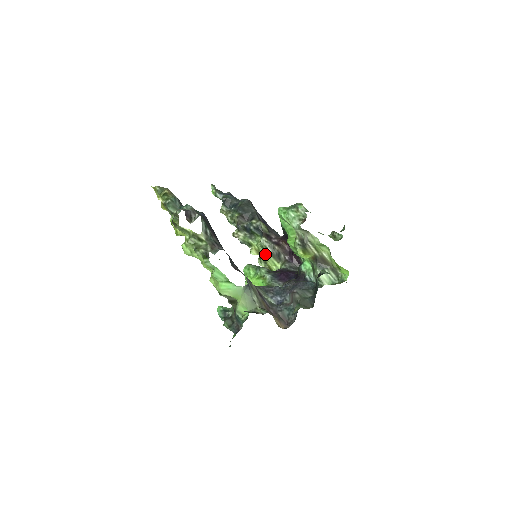
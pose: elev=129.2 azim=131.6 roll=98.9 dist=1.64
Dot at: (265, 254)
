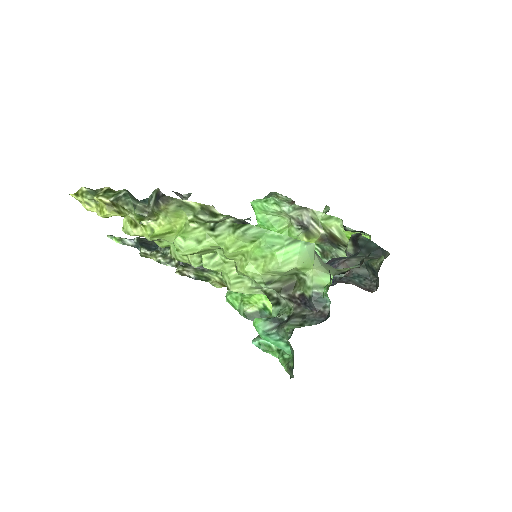
Dot at: occluded
